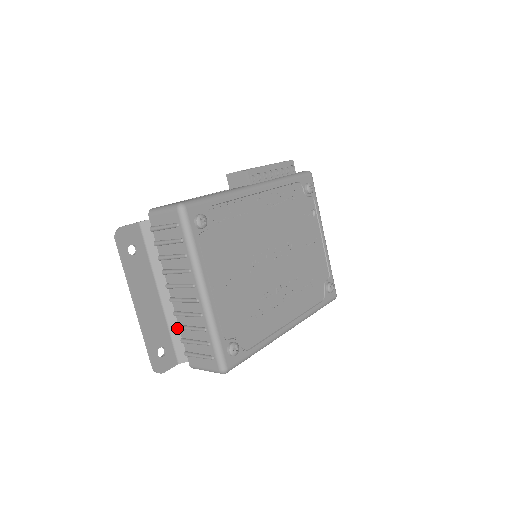
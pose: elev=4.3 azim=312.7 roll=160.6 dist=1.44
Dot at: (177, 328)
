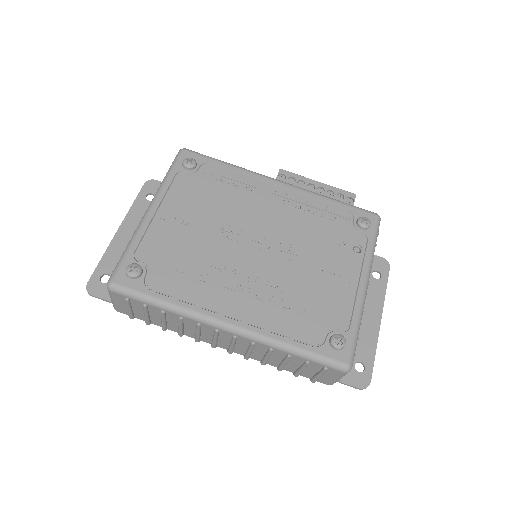
Dot at: occluded
